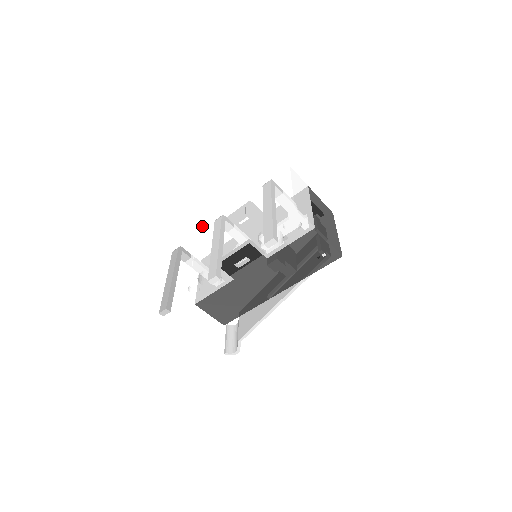
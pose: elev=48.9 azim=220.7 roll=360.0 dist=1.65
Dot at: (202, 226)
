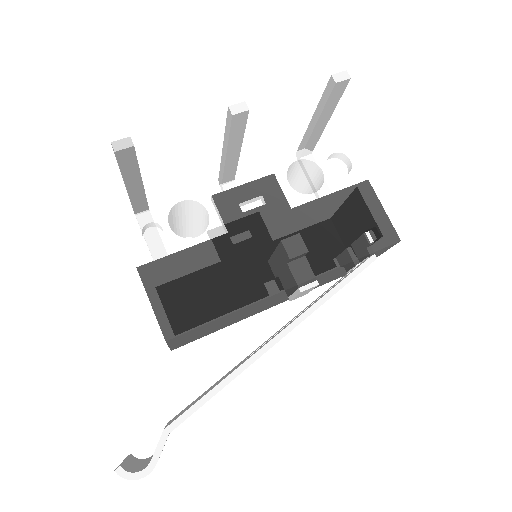
Dot at: occluded
